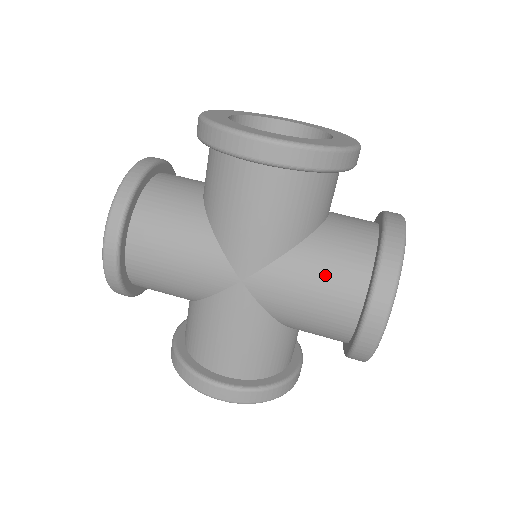
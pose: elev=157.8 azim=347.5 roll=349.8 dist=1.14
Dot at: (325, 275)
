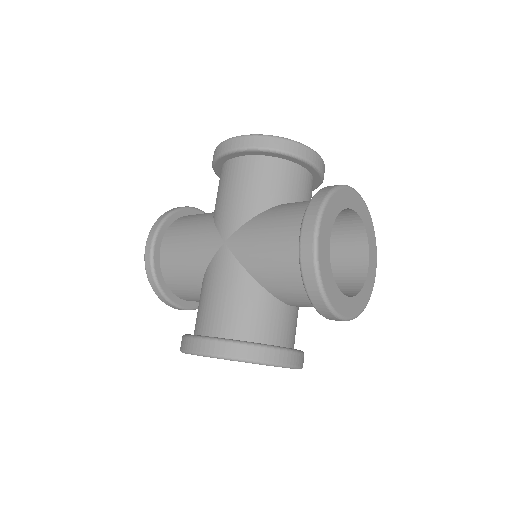
Dot at: (279, 220)
